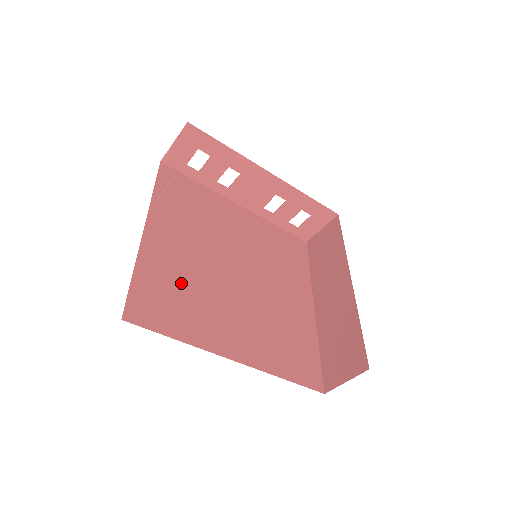
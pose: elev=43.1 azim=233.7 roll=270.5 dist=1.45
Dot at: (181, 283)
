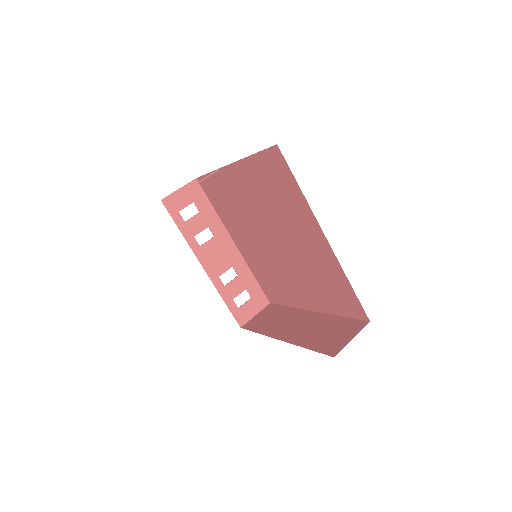
Dot at: occluded
